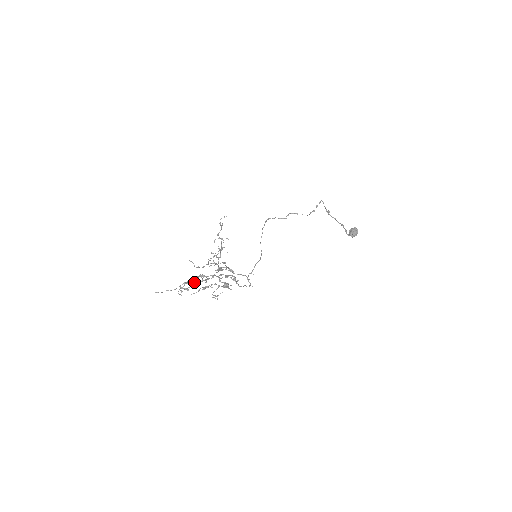
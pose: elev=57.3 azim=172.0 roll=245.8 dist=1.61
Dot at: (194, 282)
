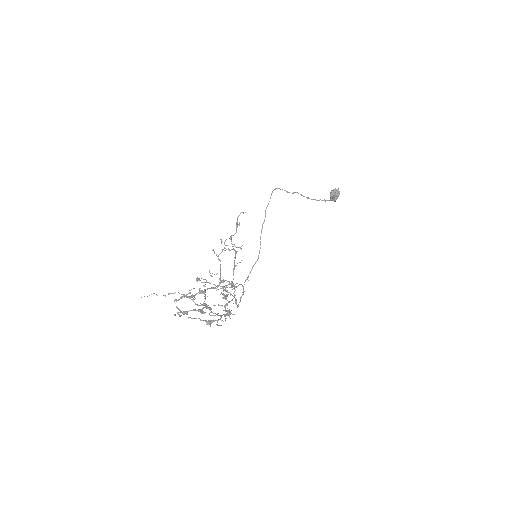
Dot at: (190, 293)
